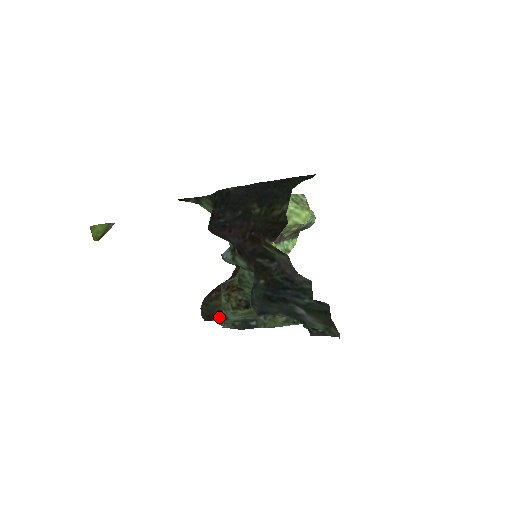
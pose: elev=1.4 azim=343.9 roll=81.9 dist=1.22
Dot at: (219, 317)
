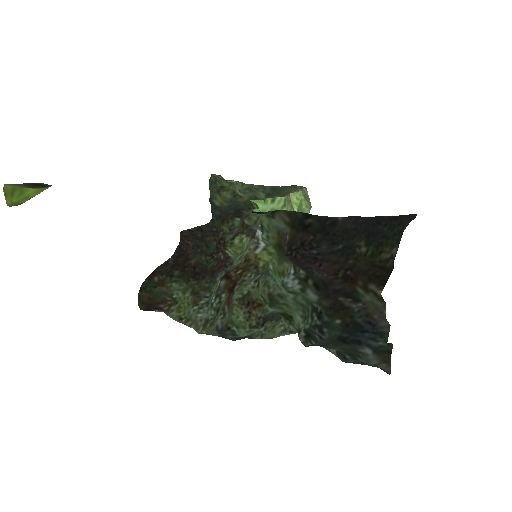
Dot at: (165, 307)
